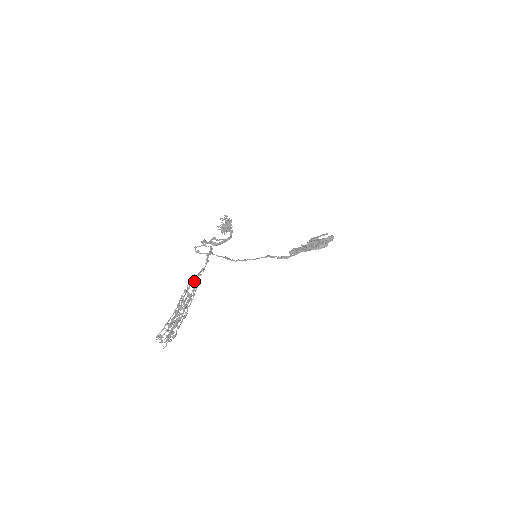
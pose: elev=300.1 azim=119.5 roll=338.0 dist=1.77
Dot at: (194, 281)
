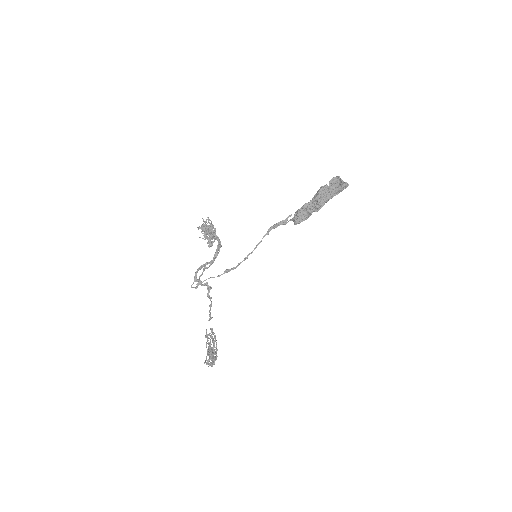
Dot at: occluded
